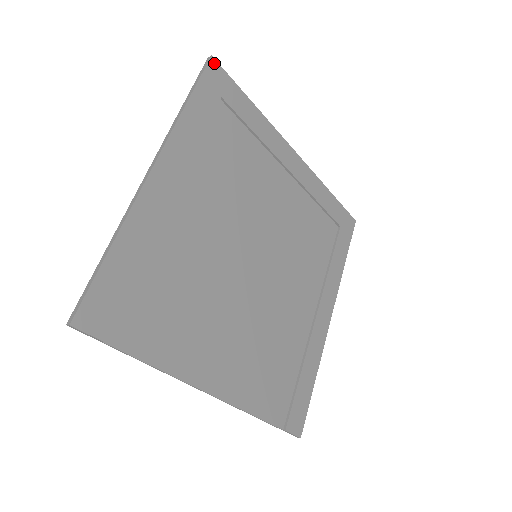
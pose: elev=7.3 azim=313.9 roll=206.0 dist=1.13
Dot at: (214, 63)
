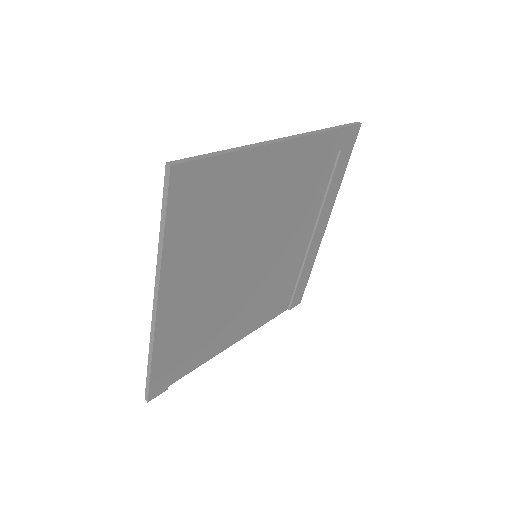
Dot at: (176, 169)
